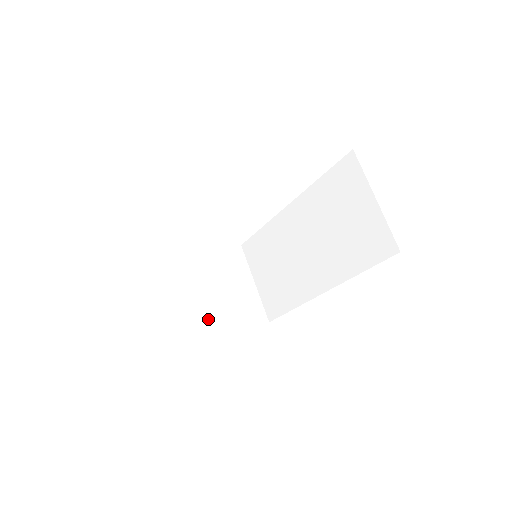
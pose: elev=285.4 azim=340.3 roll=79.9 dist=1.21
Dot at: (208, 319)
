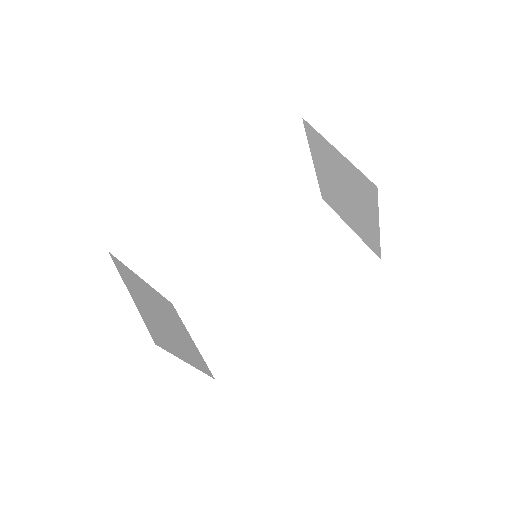
Dot at: (173, 341)
